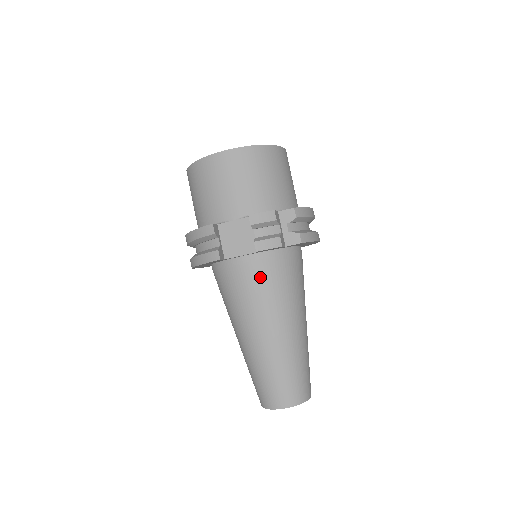
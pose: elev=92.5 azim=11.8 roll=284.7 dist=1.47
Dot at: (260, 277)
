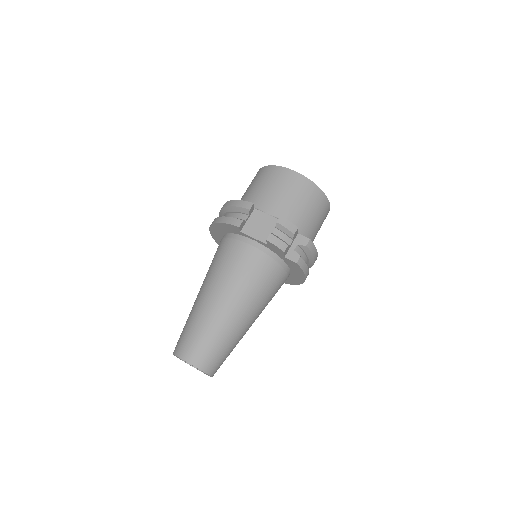
Dot at: (252, 262)
